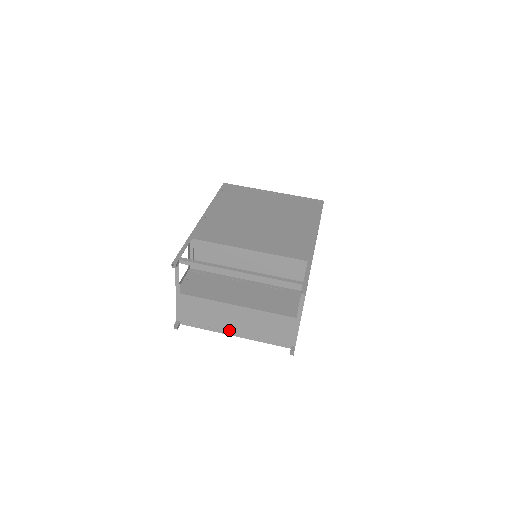
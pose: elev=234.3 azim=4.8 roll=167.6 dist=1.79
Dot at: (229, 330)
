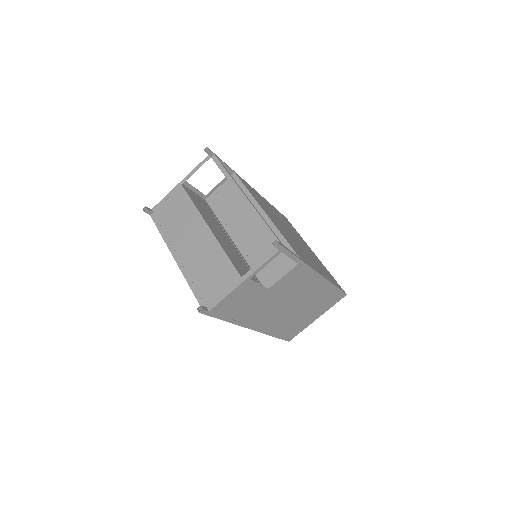
Dot at: (177, 249)
